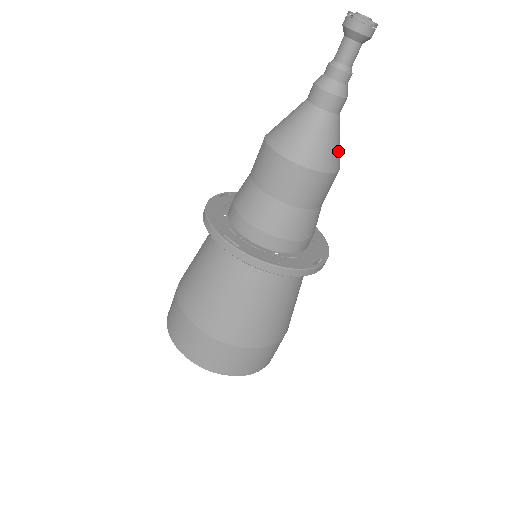
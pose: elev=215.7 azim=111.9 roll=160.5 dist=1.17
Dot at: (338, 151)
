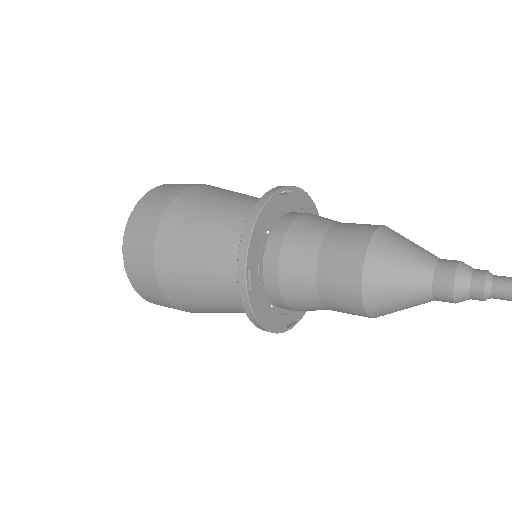
Dot at: occluded
